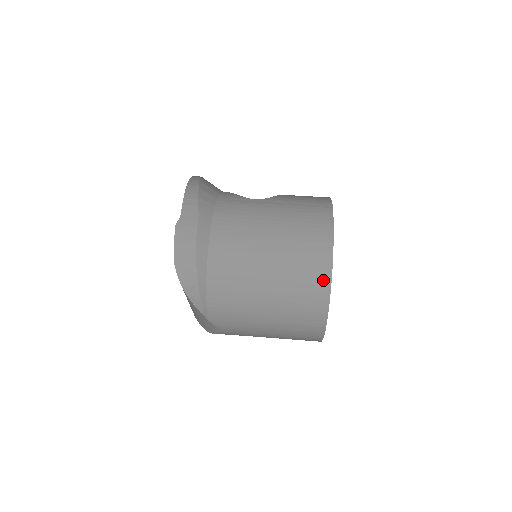
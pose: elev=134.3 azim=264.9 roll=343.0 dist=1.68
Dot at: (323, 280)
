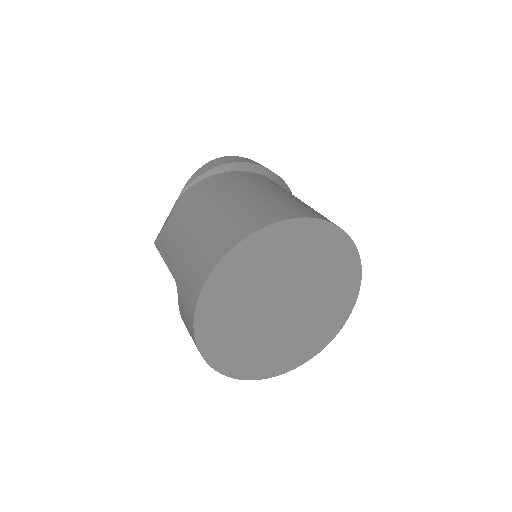
Dot at: (282, 215)
